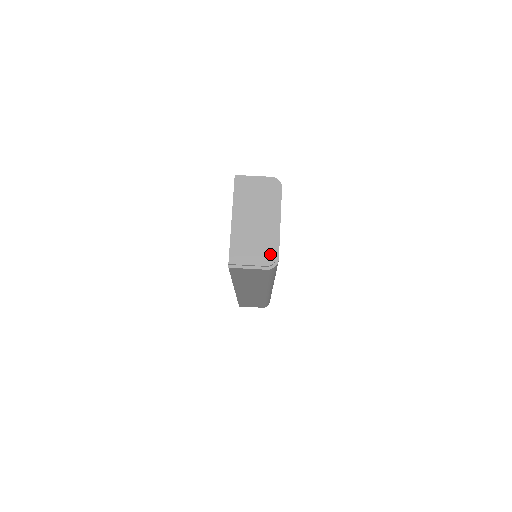
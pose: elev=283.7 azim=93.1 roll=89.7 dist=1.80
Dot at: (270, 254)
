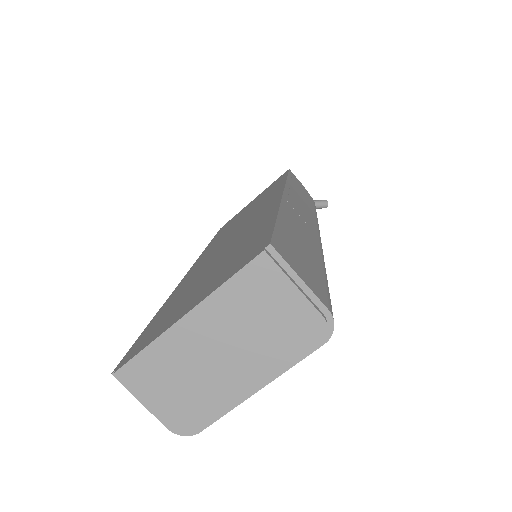
Dot at: (191, 420)
